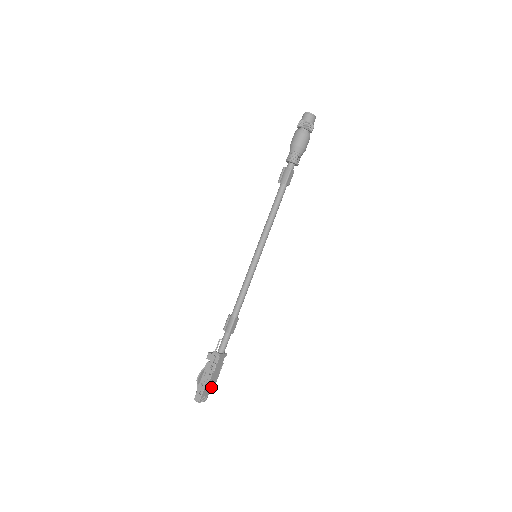
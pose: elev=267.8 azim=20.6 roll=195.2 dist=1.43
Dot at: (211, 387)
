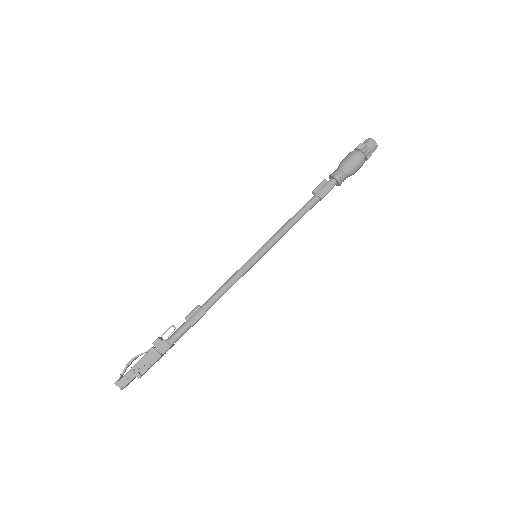
Dot at: occluded
